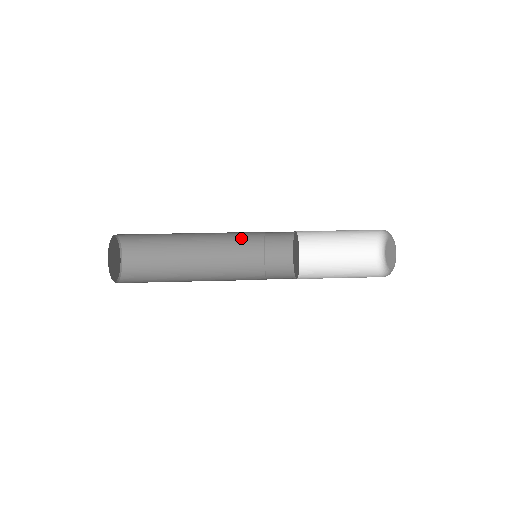
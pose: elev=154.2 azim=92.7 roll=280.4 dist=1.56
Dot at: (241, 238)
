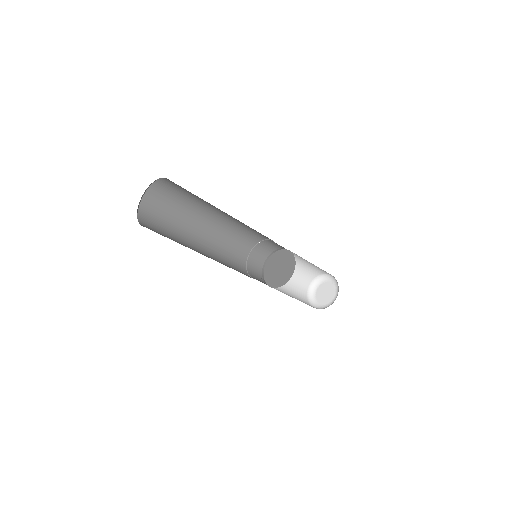
Dot at: (234, 247)
